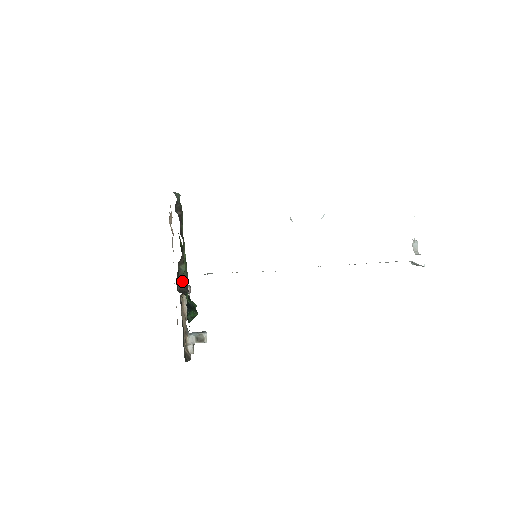
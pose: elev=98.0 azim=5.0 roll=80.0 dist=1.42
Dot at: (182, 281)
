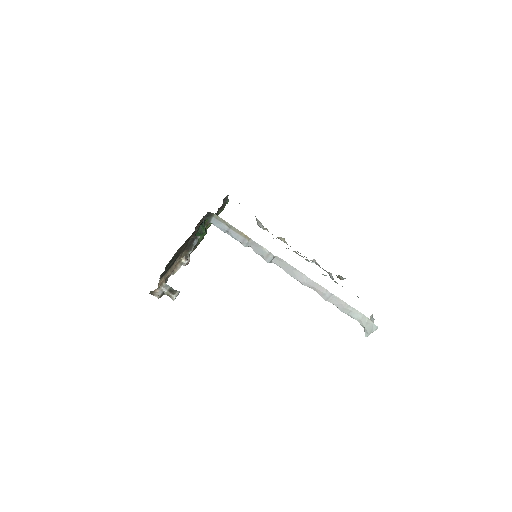
Dot at: occluded
